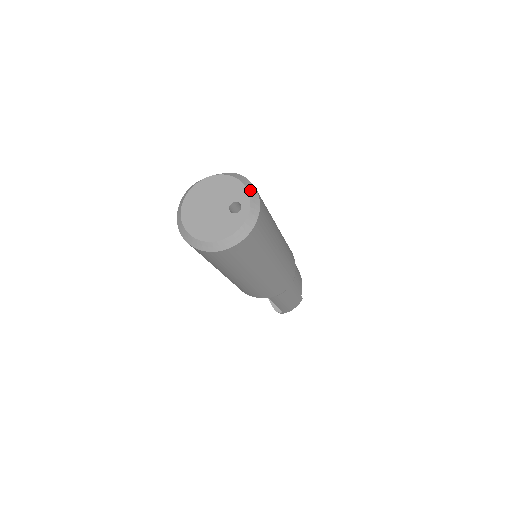
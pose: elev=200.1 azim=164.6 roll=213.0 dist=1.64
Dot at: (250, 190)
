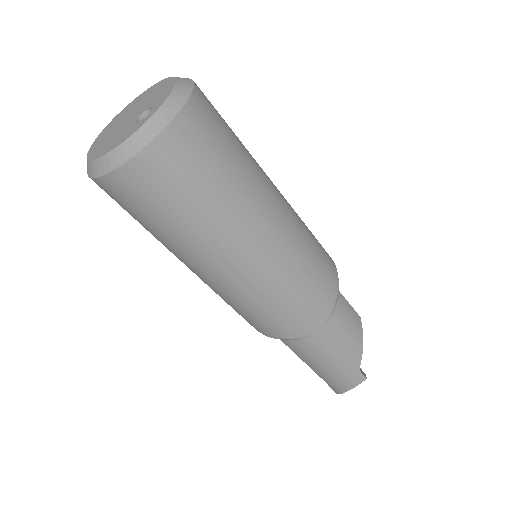
Dot at: (177, 91)
